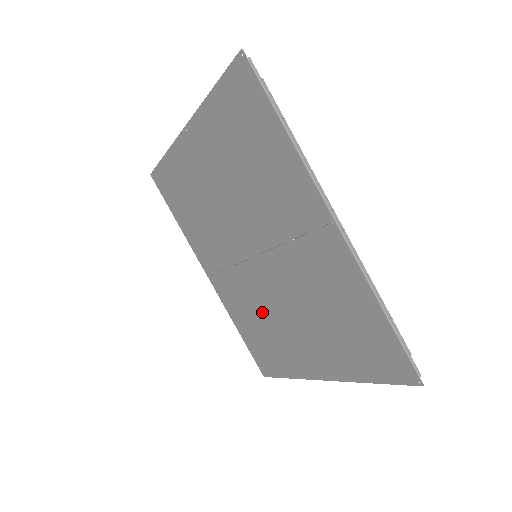
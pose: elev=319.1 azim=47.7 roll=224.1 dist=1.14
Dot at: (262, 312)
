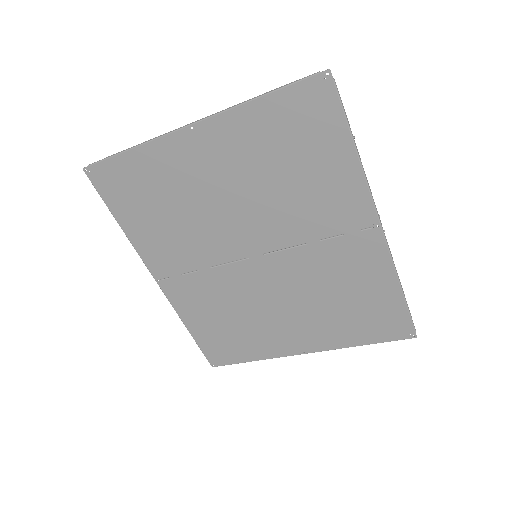
Dot at: (240, 307)
